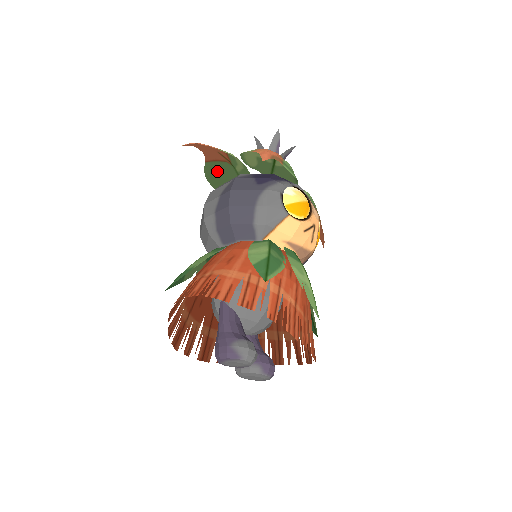
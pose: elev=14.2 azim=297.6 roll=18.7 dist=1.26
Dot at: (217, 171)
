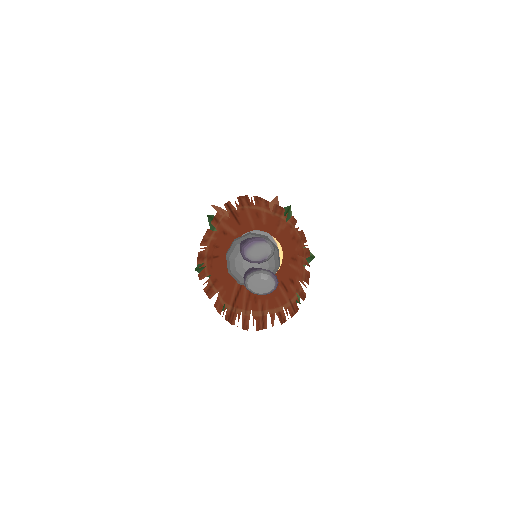
Dot at: occluded
